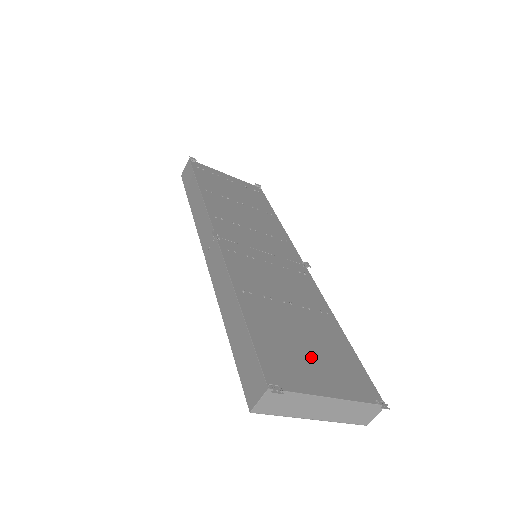
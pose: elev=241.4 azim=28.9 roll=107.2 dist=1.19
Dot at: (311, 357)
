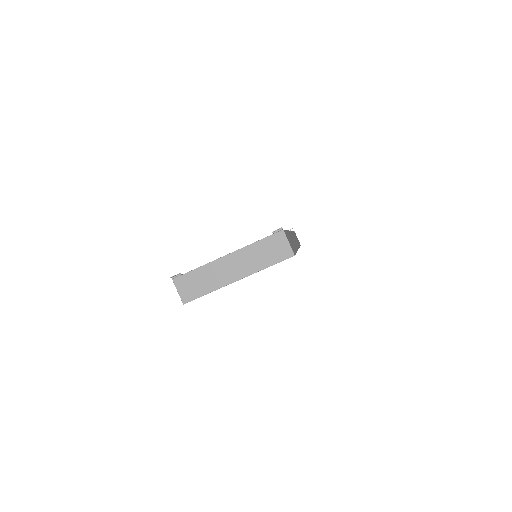
Dot at: occluded
